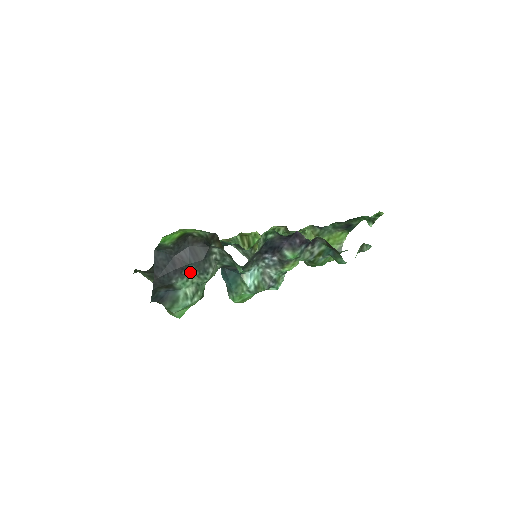
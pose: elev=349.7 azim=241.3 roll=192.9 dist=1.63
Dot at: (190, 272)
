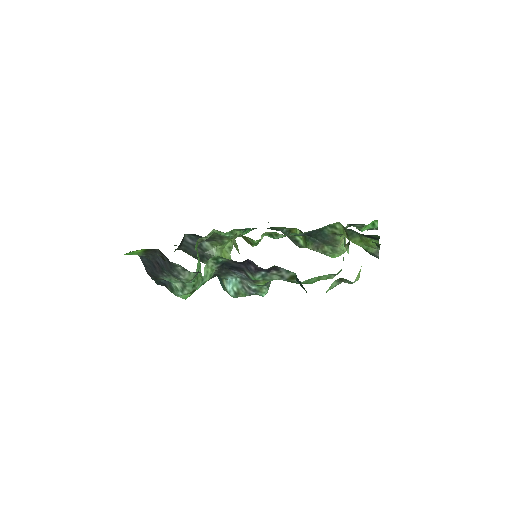
Dot at: (169, 274)
